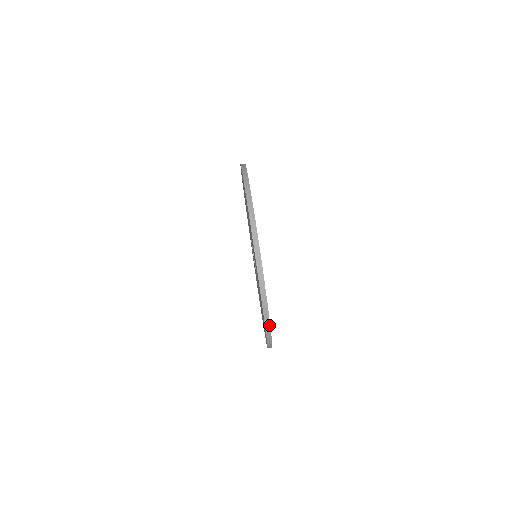
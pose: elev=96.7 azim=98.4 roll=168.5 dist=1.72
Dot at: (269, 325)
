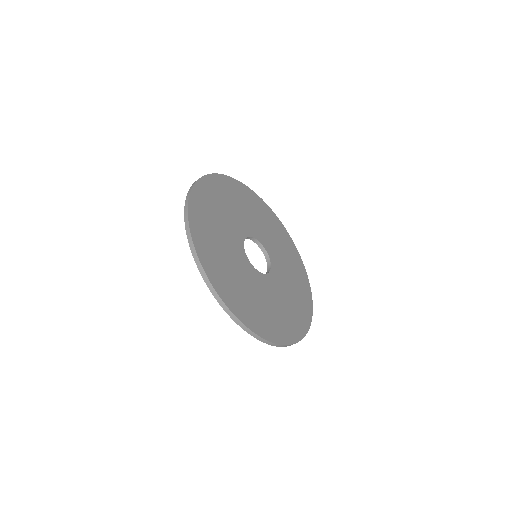
Dot at: (284, 345)
